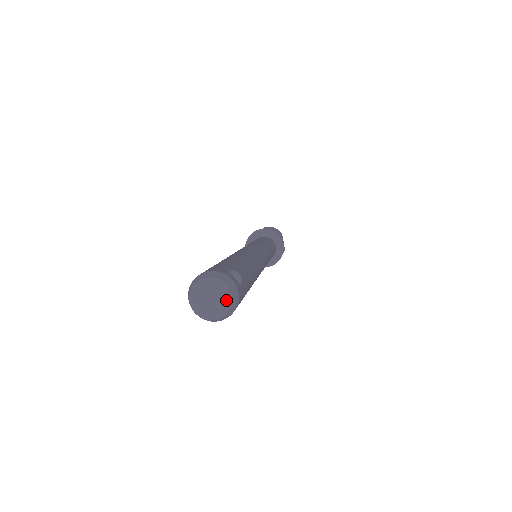
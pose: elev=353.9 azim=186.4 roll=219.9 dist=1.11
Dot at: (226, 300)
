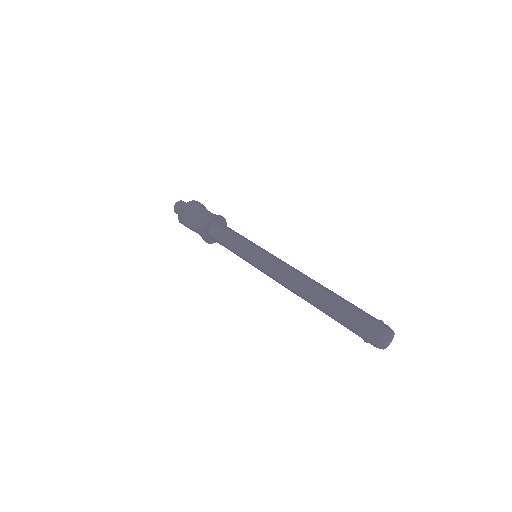
Dot at: occluded
